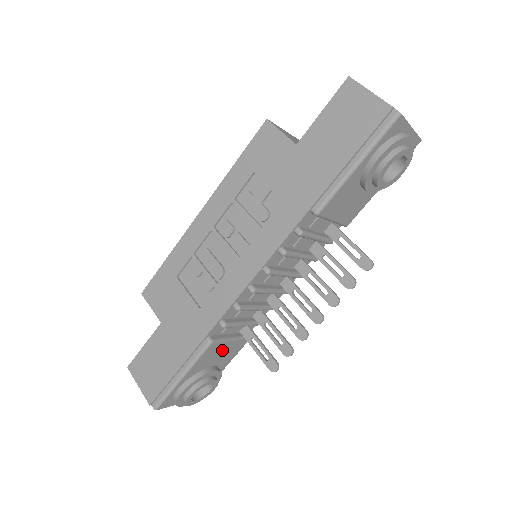
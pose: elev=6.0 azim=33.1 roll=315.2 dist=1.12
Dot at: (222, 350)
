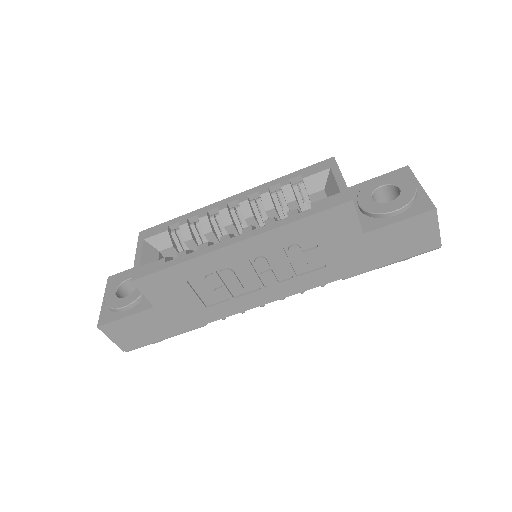
Dot at: occluded
